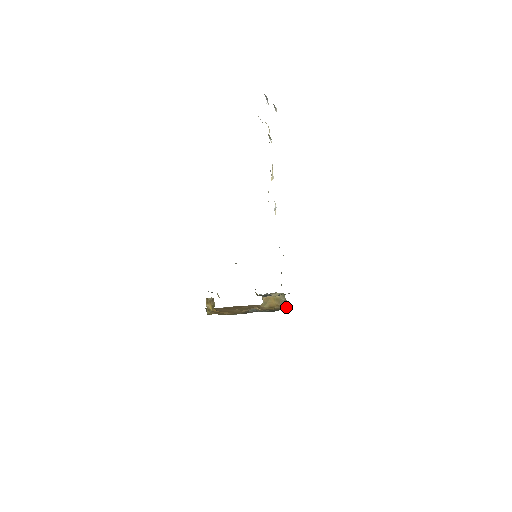
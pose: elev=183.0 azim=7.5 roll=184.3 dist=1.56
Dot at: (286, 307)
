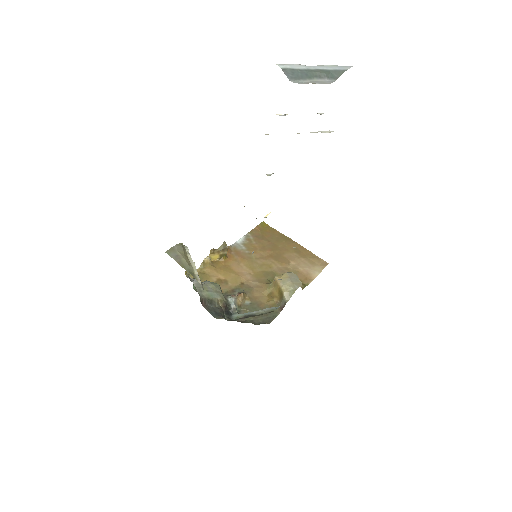
Dot at: (278, 311)
